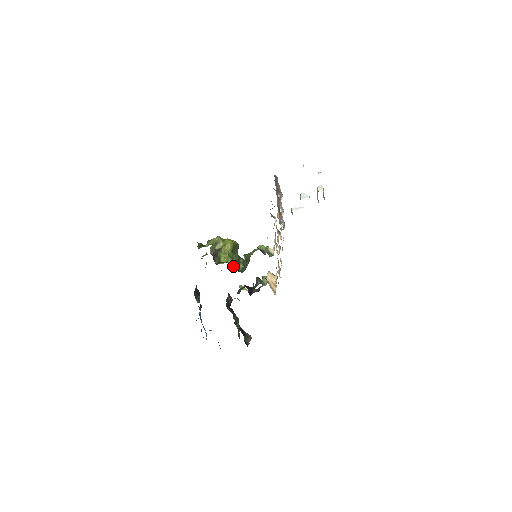
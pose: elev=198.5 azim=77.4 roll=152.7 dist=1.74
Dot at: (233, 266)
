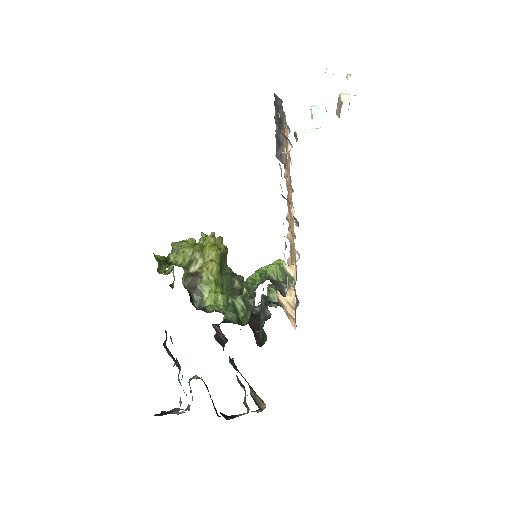
Dot at: (230, 319)
